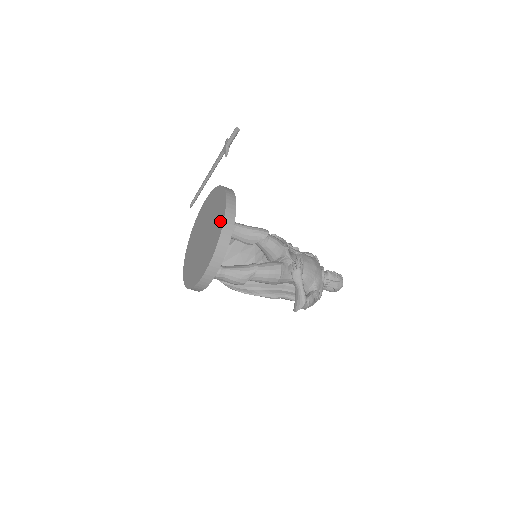
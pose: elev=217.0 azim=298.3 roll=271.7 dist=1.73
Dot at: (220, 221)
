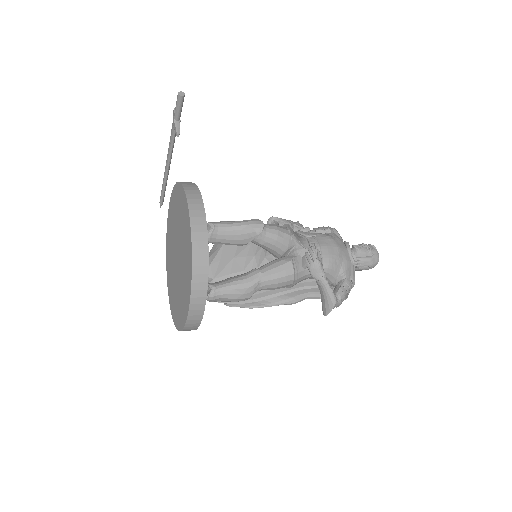
Dot at: (188, 239)
